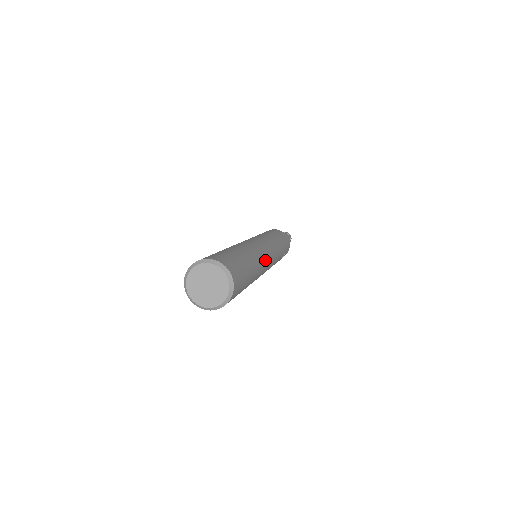
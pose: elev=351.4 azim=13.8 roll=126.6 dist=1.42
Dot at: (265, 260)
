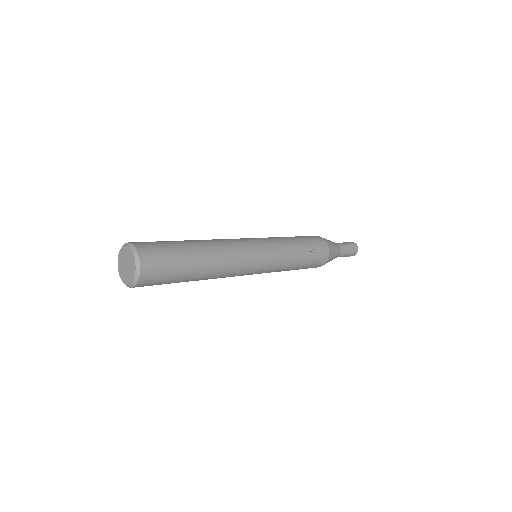
Dot at: (231, 242)
